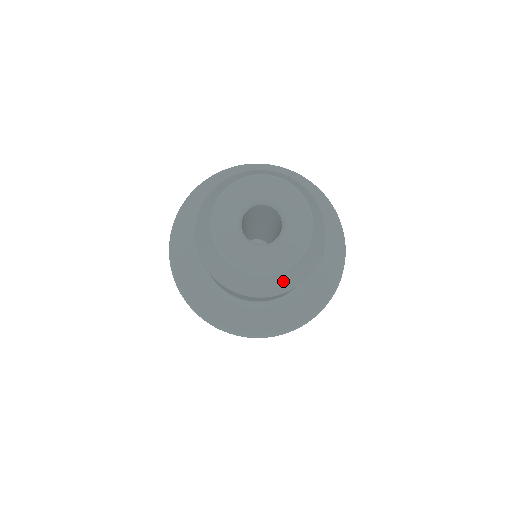
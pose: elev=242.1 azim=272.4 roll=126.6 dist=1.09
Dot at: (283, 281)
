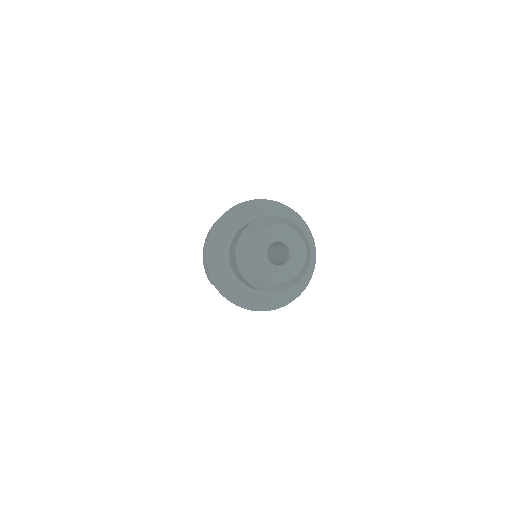
Dot at: (308, 260)
